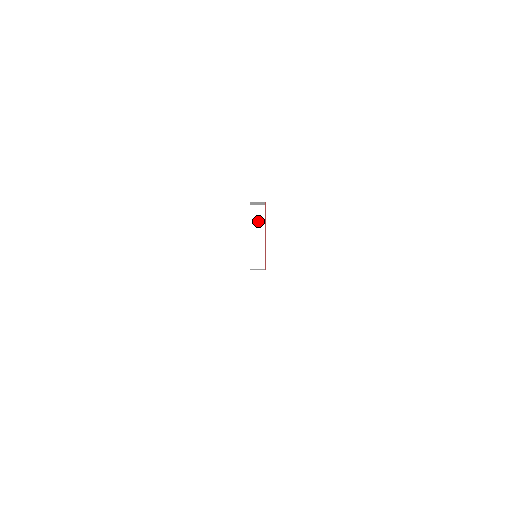
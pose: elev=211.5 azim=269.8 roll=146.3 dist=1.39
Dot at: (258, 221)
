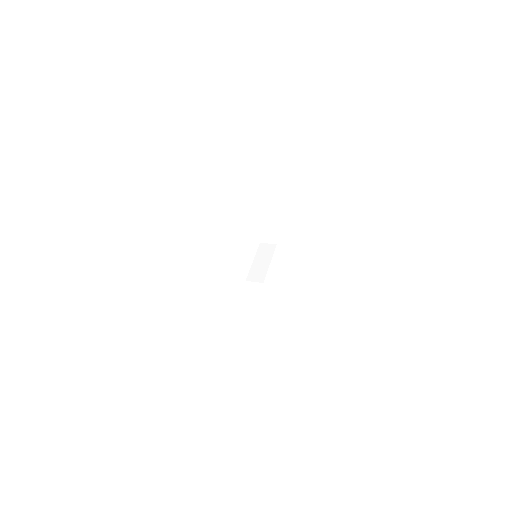
Dot at: (258, 213)
